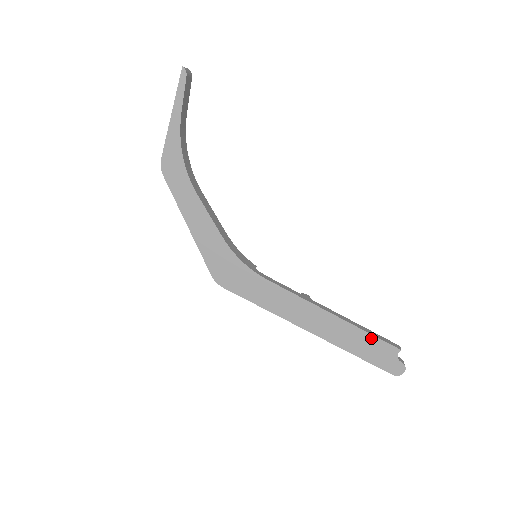
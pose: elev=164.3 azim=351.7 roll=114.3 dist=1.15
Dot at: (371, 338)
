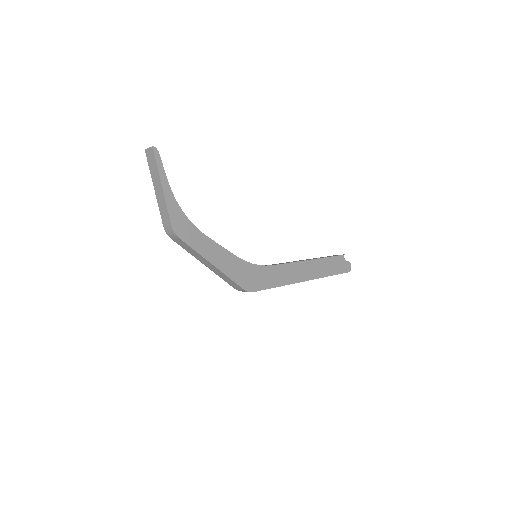
Dot at: (331, 259)
